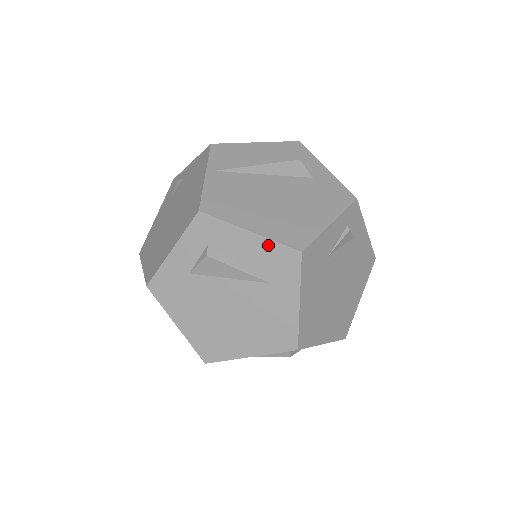
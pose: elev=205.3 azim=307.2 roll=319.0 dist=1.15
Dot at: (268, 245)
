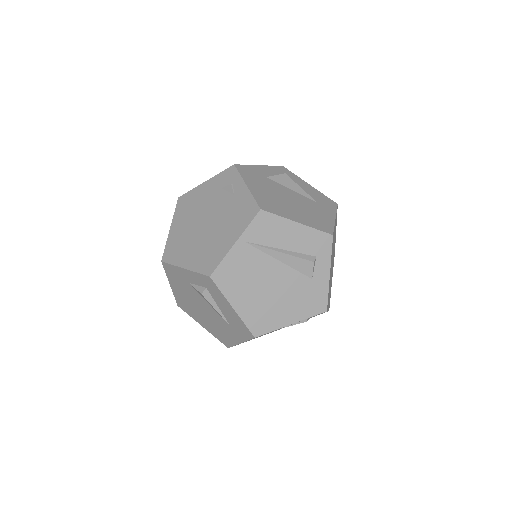
Dot at: (239, 320)
